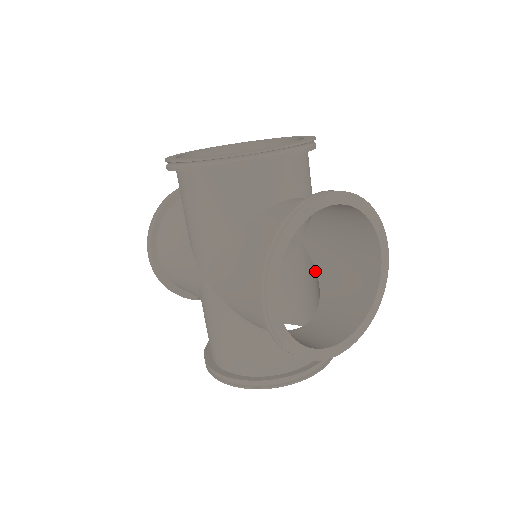
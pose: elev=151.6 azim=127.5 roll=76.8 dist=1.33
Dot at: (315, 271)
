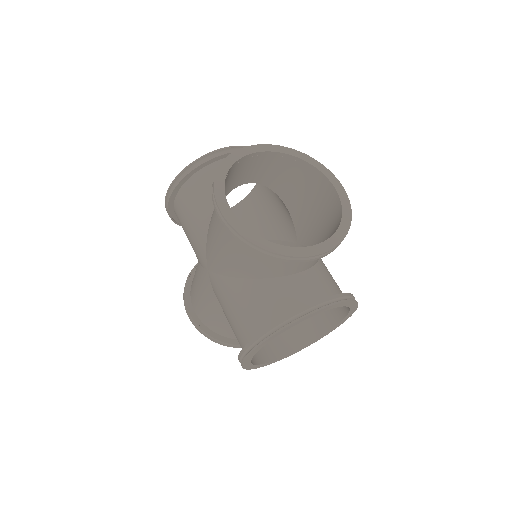
Dot at: occluded
